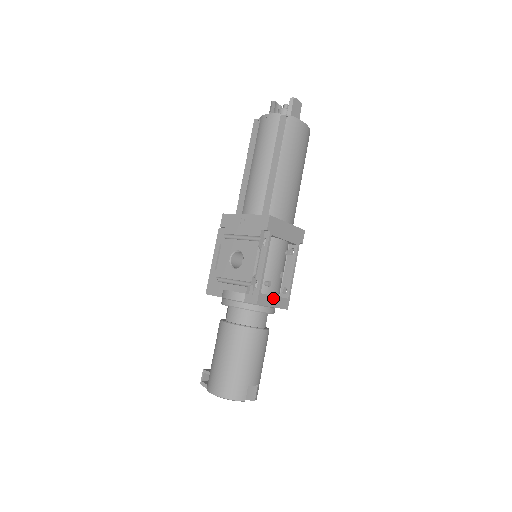
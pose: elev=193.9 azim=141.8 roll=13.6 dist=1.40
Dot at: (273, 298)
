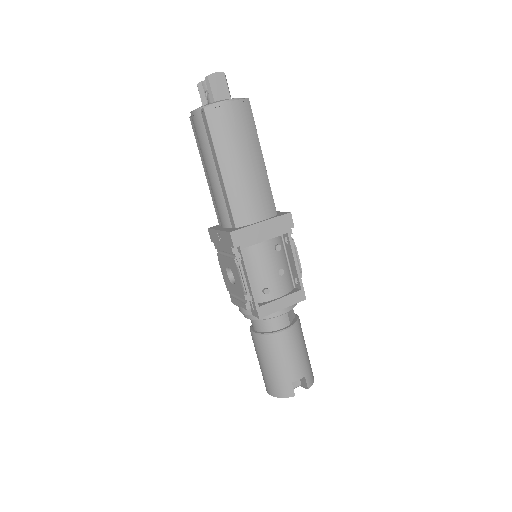
Dot at: (279, 301)
